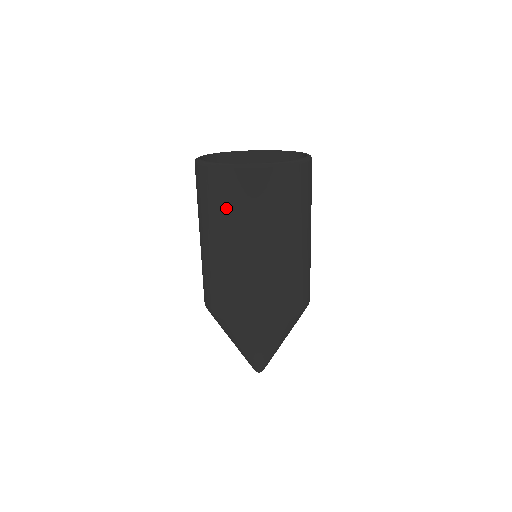
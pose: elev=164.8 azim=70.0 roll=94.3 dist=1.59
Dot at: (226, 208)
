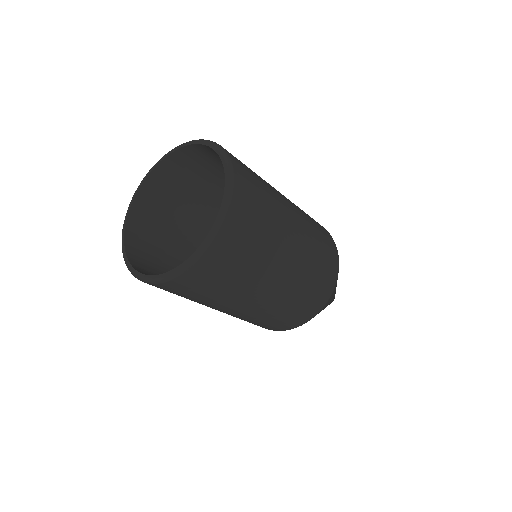
Dot at: occluded
